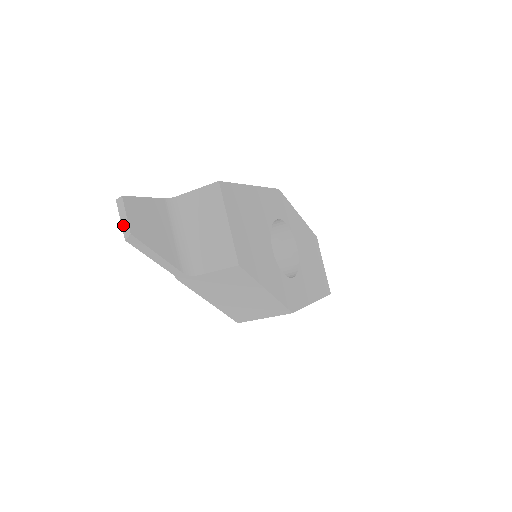
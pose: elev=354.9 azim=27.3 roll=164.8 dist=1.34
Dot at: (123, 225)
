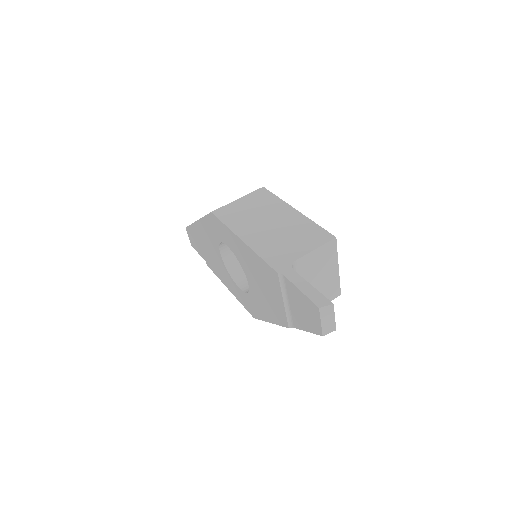
Dot at: (325, 326)
